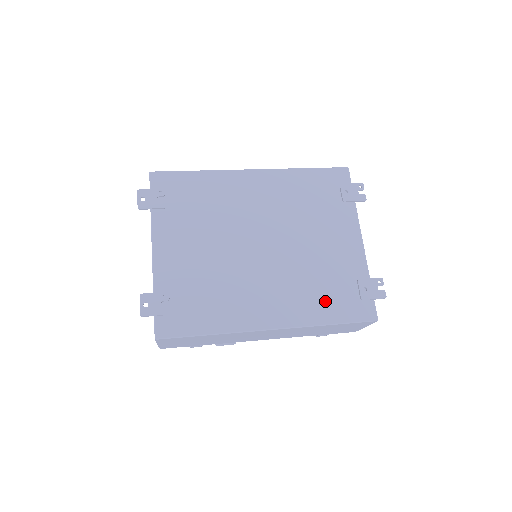
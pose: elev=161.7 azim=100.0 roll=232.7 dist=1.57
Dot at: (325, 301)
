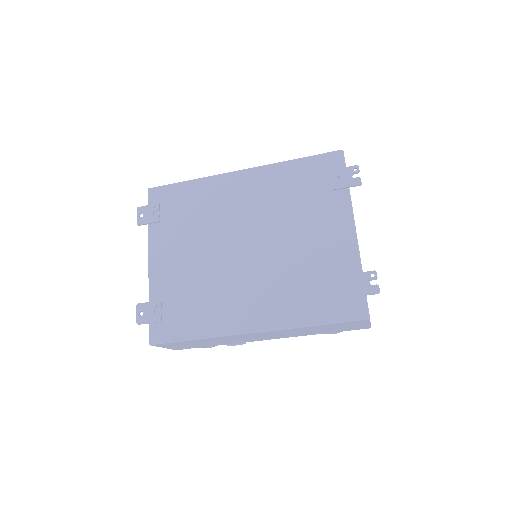
Dot at: (310, 300)
